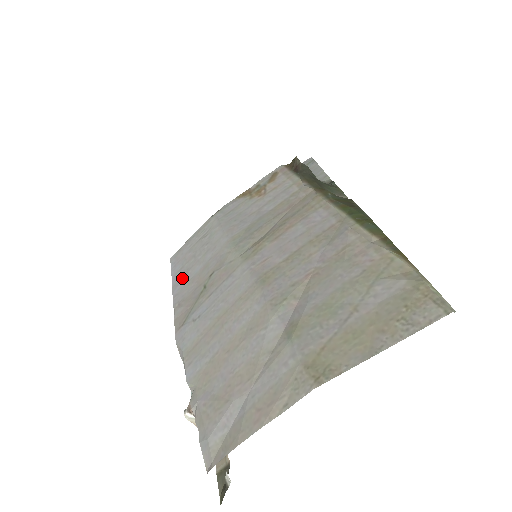
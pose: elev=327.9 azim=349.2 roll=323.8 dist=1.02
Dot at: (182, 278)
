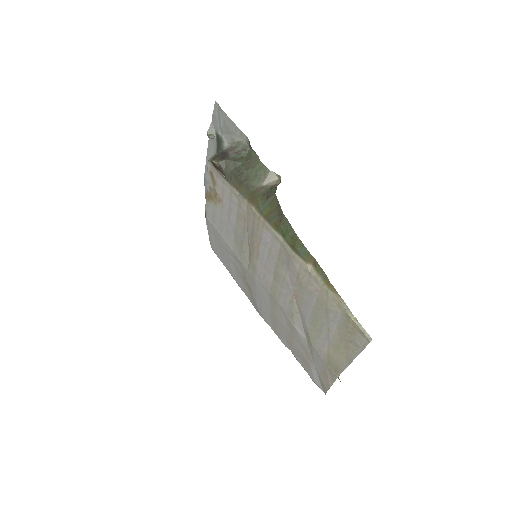
Dot at: (230, 271)
